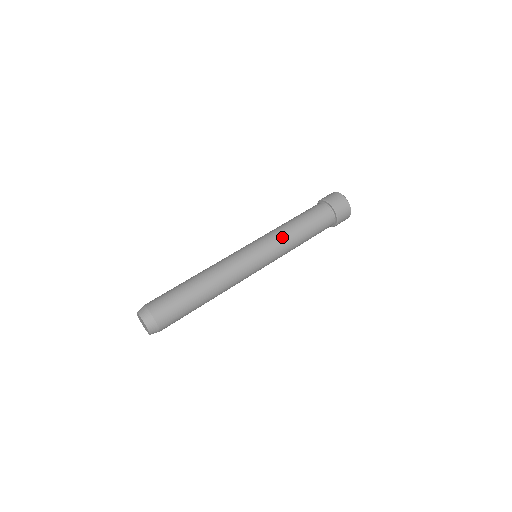
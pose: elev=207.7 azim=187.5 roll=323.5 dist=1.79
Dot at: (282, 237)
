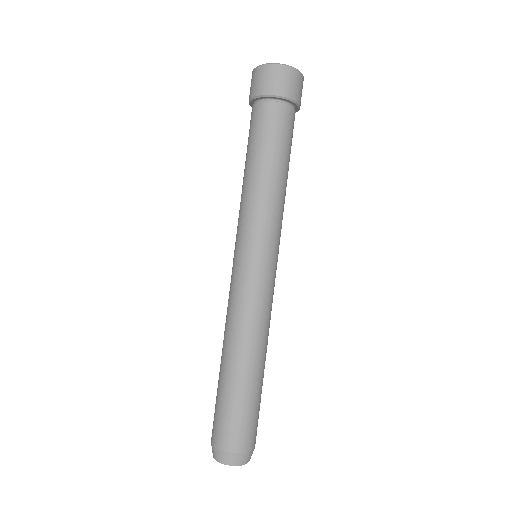
Dot at: (272, 209)
